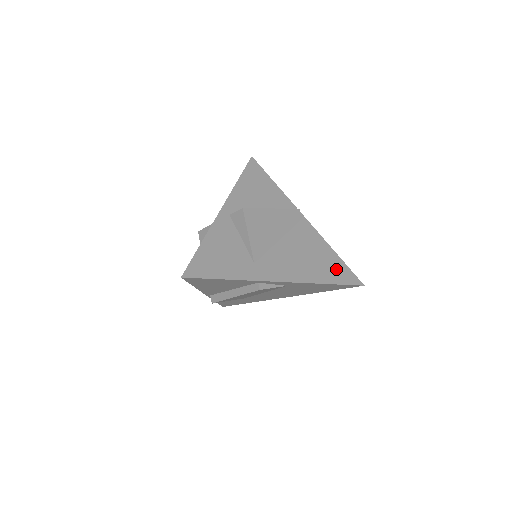
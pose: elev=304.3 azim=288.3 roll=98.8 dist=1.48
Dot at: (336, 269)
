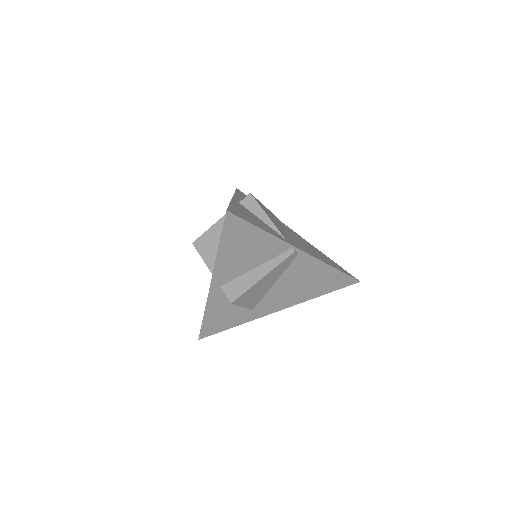
Dot at: (332, 282)
